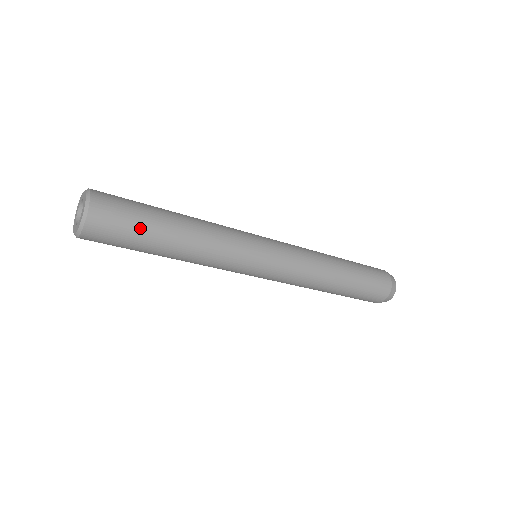
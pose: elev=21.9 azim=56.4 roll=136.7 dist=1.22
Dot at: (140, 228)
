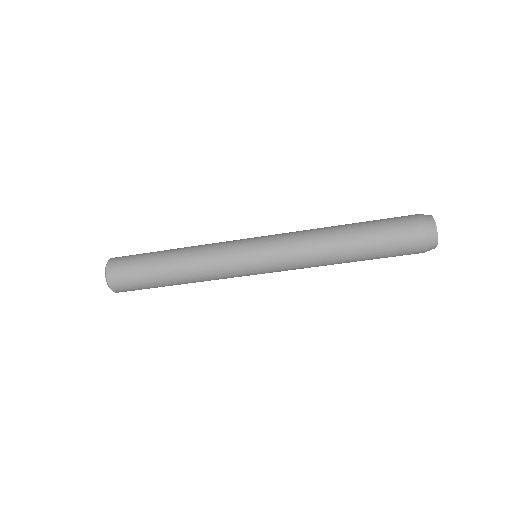
Dot at: (142, 273)
